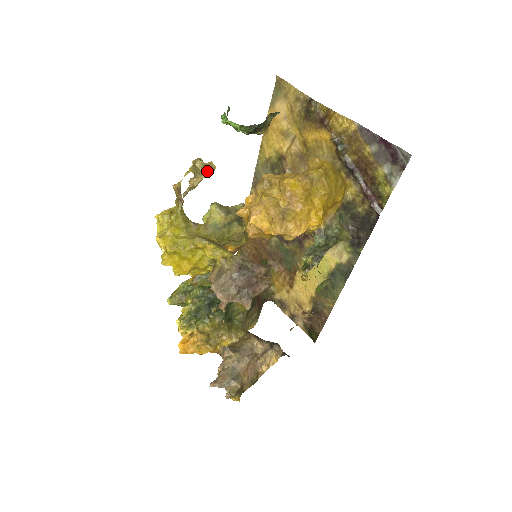
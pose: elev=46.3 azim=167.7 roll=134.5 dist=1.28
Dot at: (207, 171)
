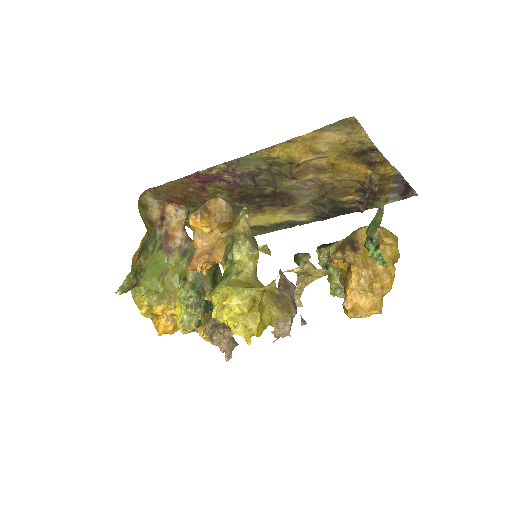
Dot at: occluded
